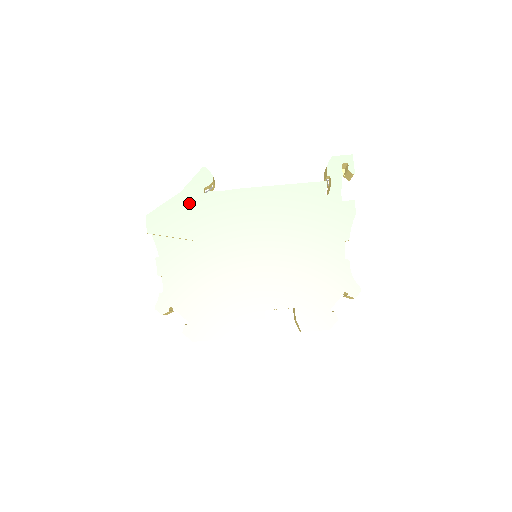
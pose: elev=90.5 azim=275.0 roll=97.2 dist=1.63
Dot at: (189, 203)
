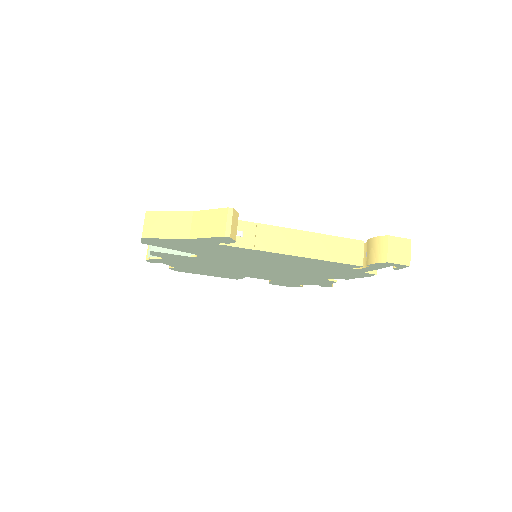
Dot at: (198, 244)
